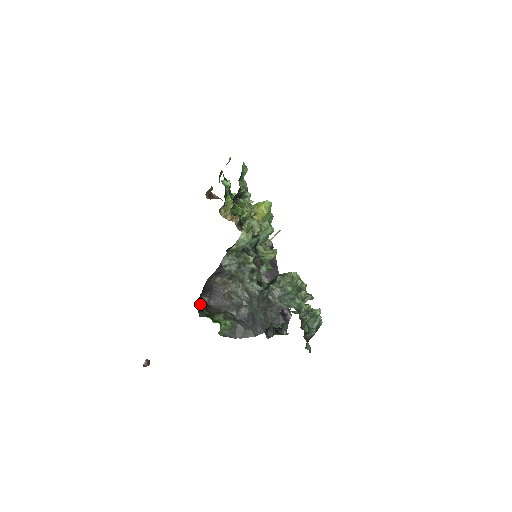
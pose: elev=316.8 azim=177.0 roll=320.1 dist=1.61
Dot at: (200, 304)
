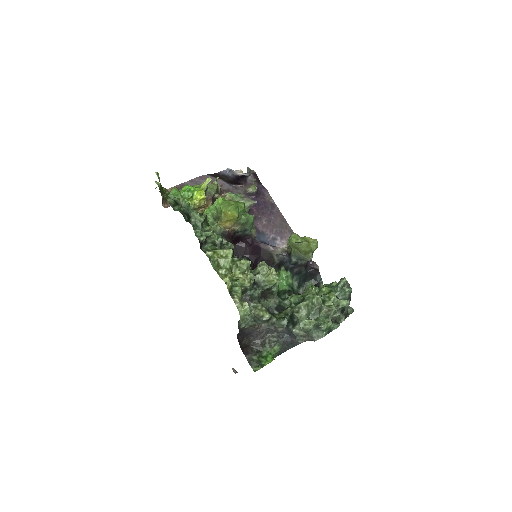
Dot at: (246, 355)
